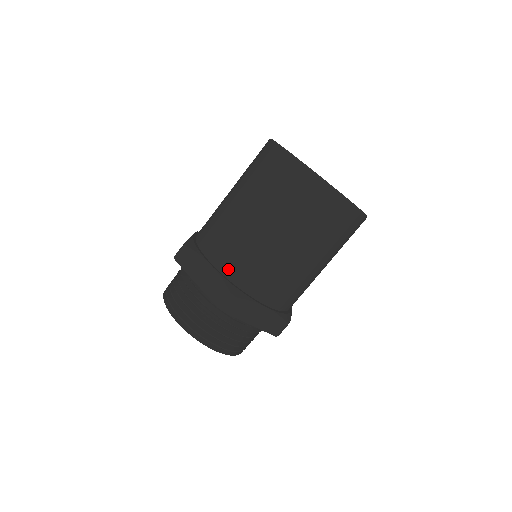
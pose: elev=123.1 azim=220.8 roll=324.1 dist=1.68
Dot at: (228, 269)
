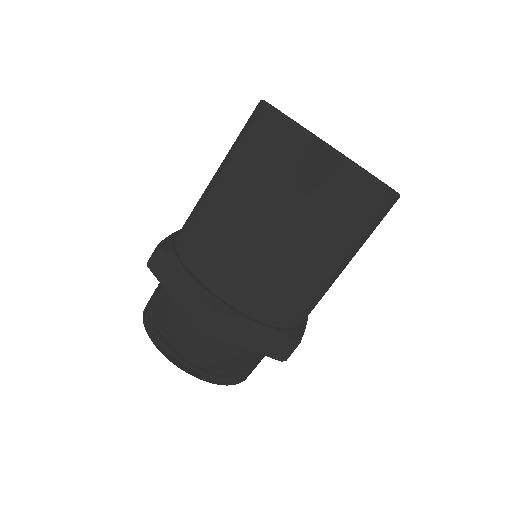
Dot at: (208, 276)
